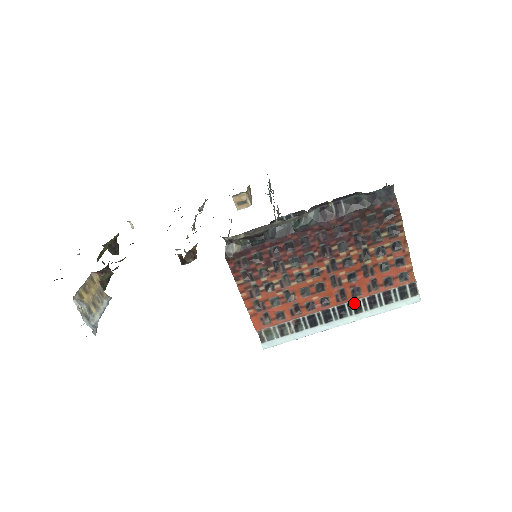
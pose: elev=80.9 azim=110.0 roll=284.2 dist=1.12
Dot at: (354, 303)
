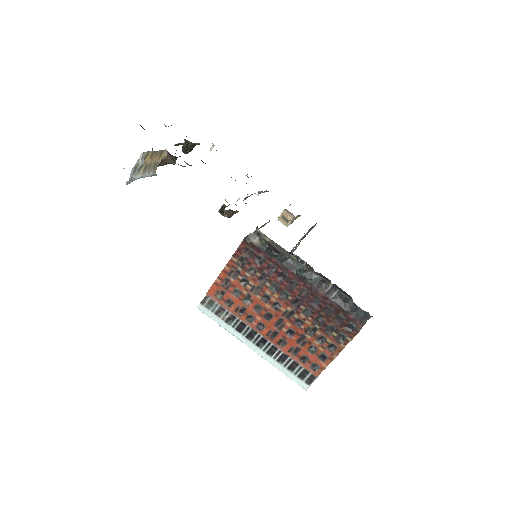
Dot at: (273, 347)
